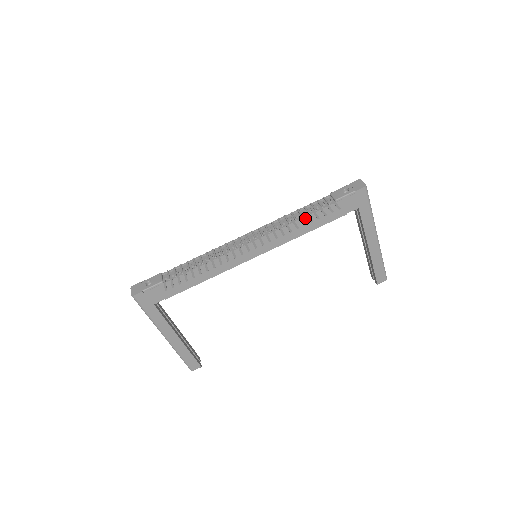
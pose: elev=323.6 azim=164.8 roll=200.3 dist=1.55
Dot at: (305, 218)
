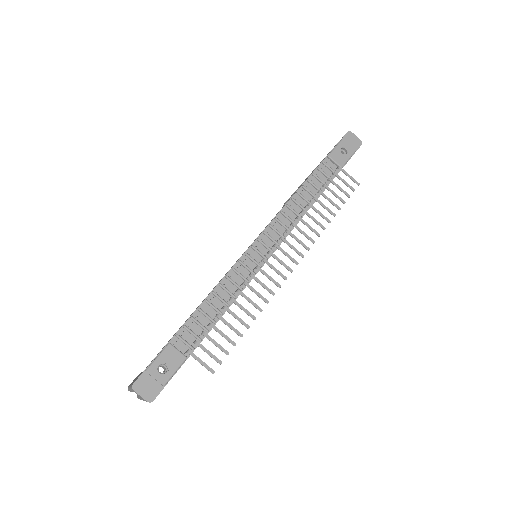
Dot at: (317, 198)
